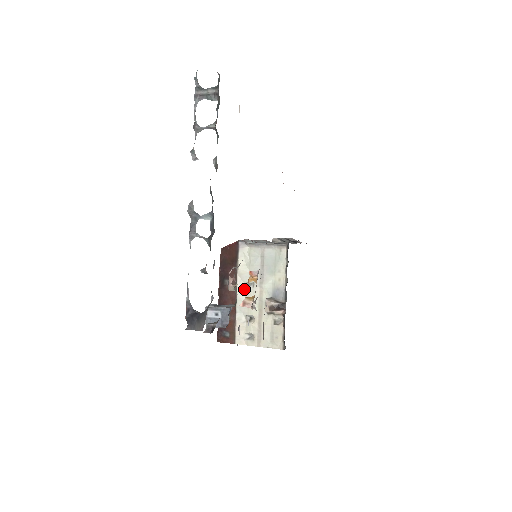
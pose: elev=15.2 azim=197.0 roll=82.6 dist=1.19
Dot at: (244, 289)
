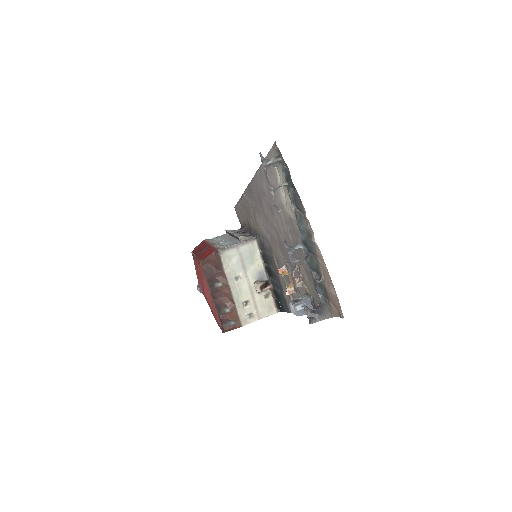
Dot at: (234, 284)
